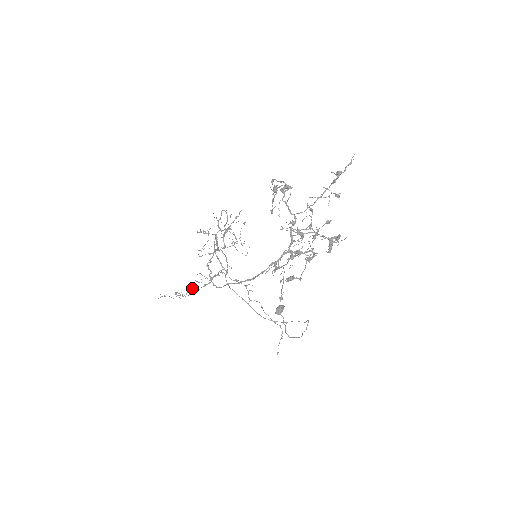
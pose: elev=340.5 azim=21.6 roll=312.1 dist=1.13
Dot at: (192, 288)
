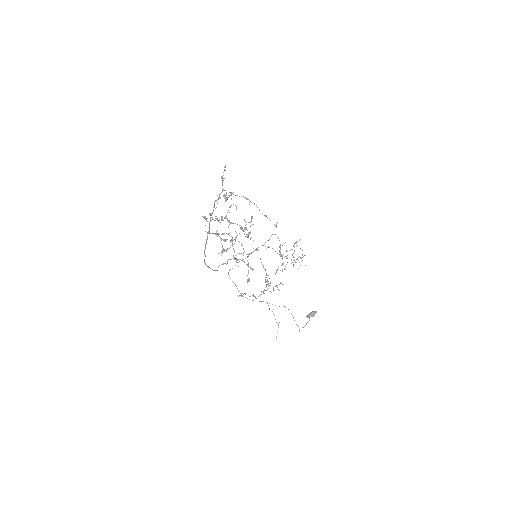
Dot at: occluded
